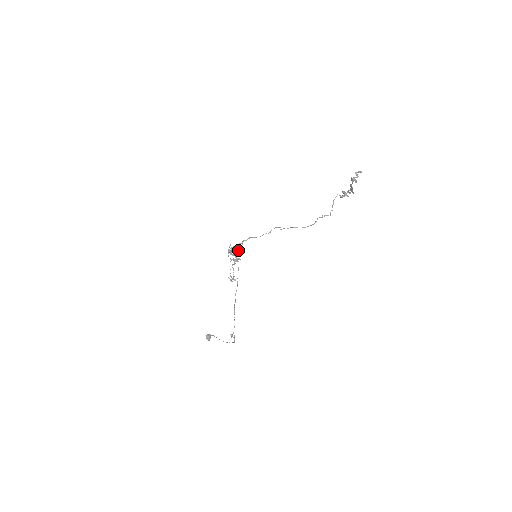
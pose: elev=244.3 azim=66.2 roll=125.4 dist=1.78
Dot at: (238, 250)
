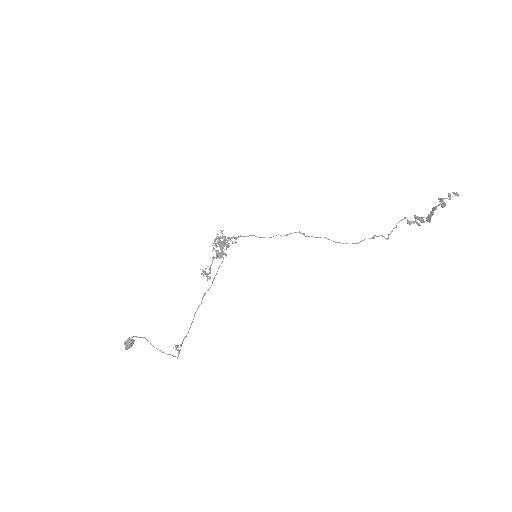
Dot at: (227, 244)
